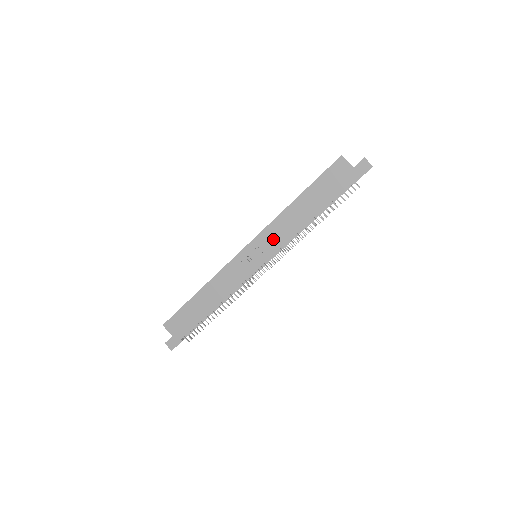
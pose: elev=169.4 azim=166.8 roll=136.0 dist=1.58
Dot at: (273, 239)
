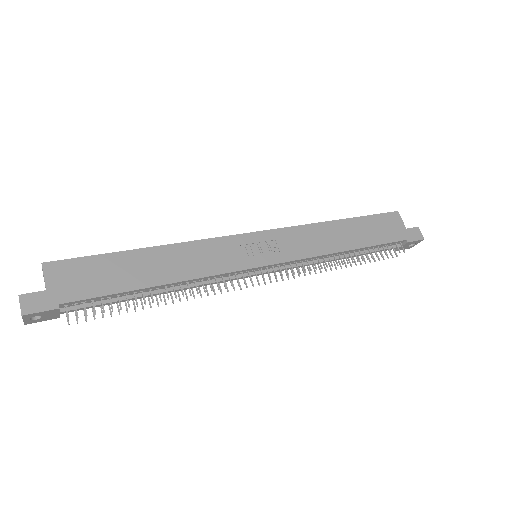
Dot at: (295, 244)
